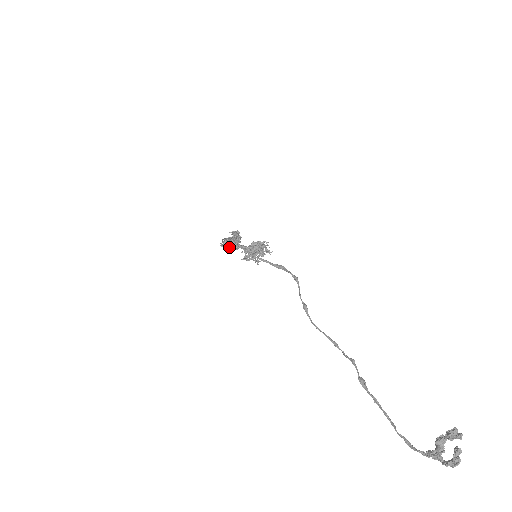
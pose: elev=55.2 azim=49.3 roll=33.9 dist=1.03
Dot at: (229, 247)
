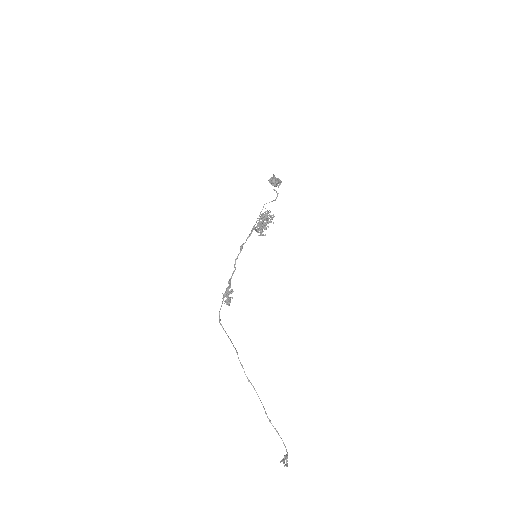
Dot at: (231, 289)
